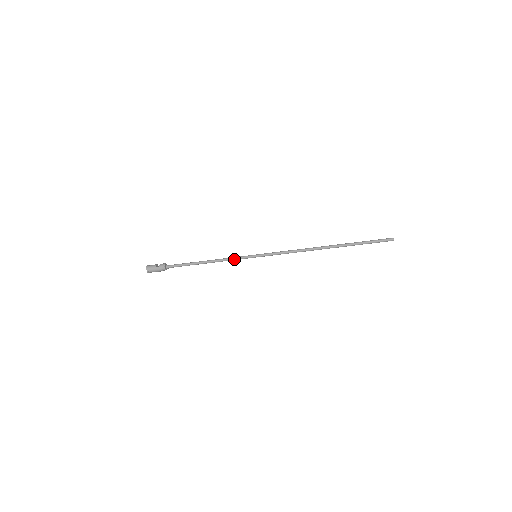
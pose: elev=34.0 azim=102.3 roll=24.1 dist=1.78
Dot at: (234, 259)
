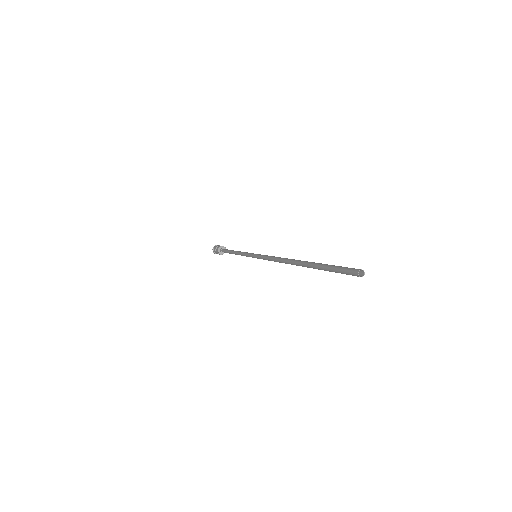
Dot at: occluded
